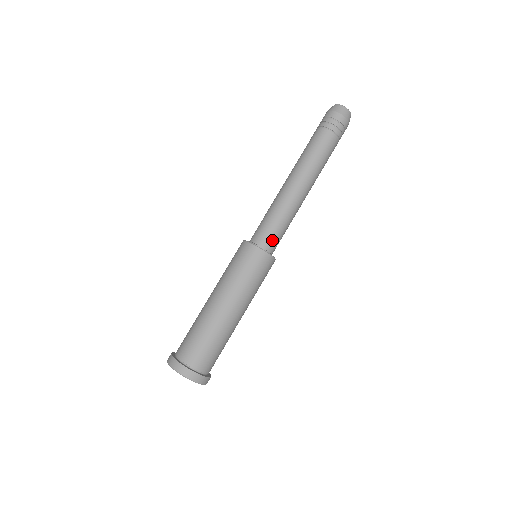
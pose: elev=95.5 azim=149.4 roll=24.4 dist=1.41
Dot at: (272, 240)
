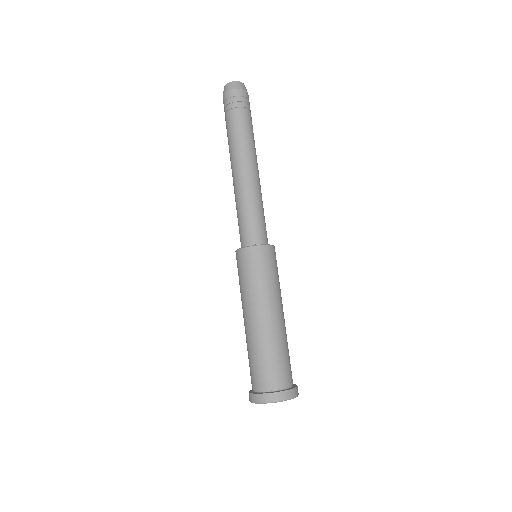
Dot at: (249, 233)
